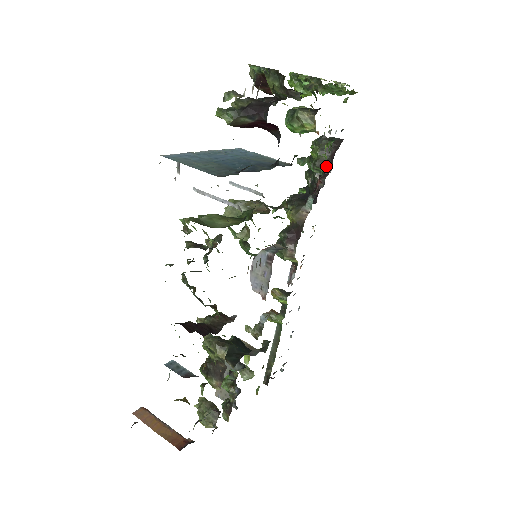
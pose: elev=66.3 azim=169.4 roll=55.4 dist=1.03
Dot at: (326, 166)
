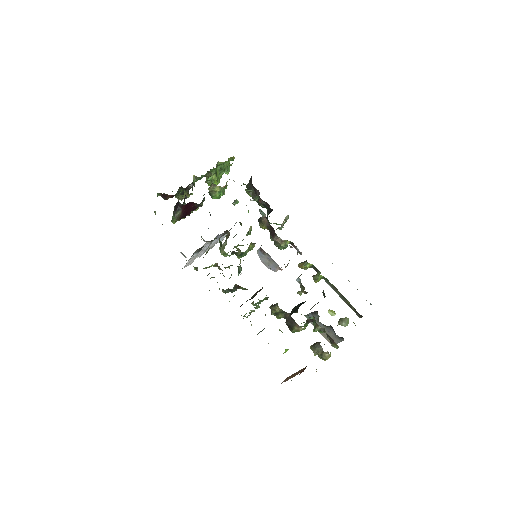
Dot at: (256, 193)
